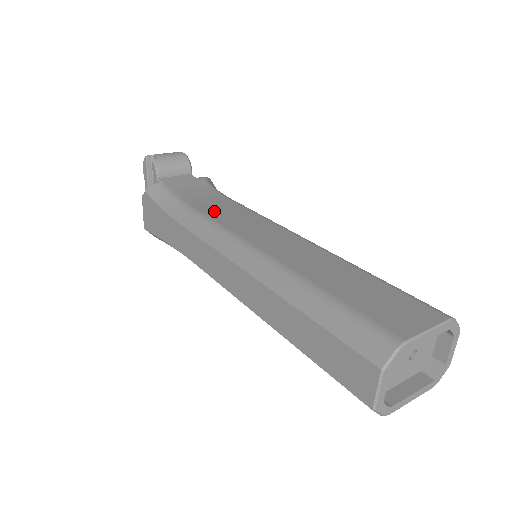
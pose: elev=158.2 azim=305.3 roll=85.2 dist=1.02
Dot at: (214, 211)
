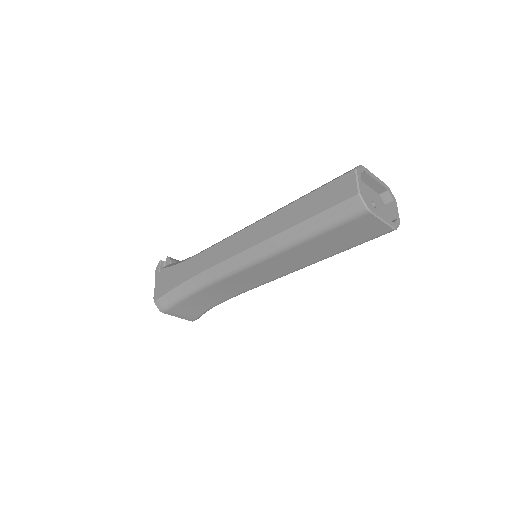
Dot at: occluded
